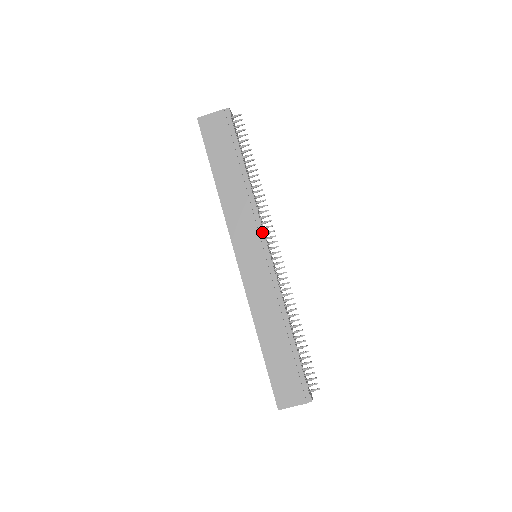
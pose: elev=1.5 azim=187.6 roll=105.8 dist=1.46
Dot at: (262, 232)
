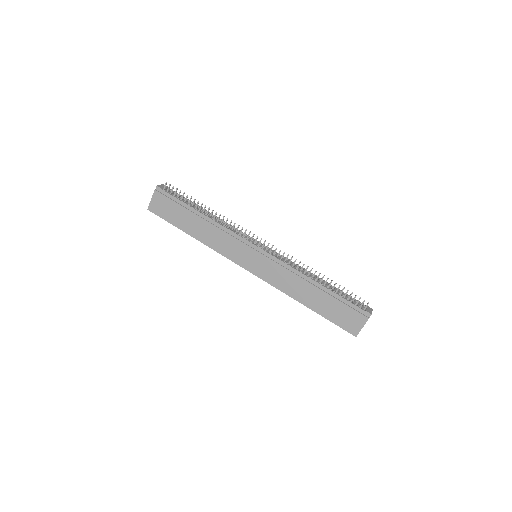
Dot at: (244, 240)
